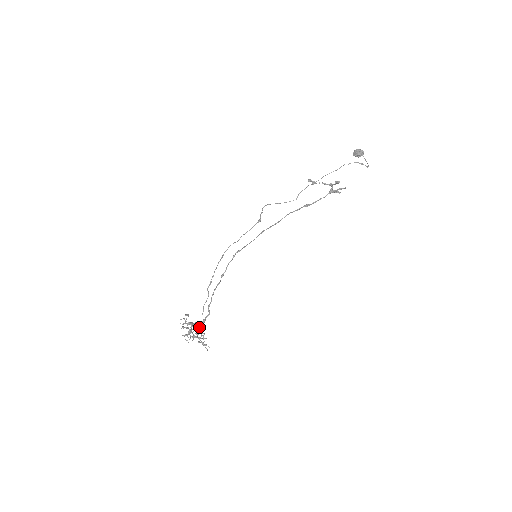
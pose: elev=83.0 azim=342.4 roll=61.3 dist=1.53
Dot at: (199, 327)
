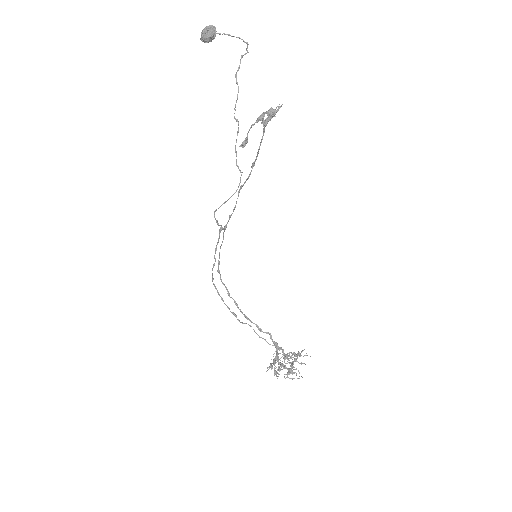
Dot at: occluded
